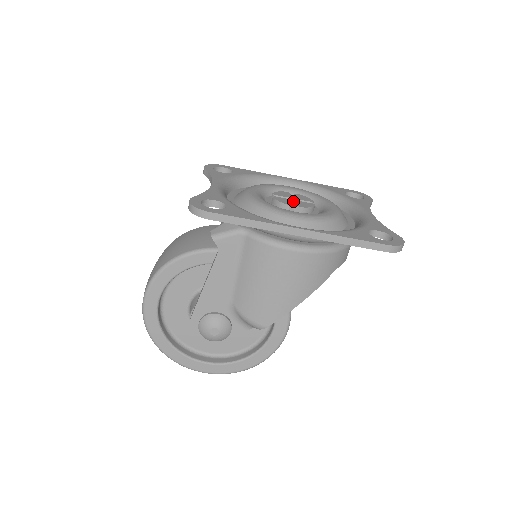
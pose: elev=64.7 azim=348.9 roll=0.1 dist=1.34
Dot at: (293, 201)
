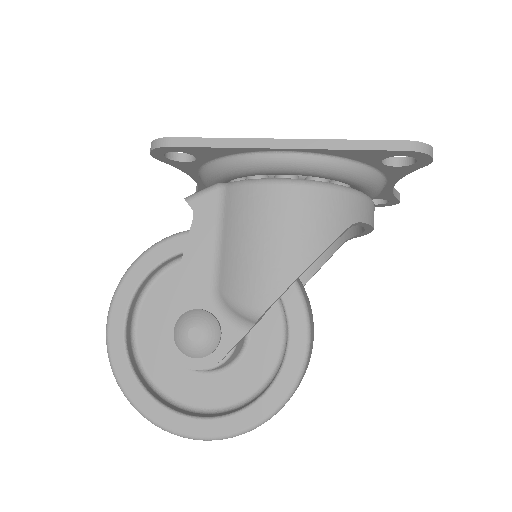
Dot at: occluded
